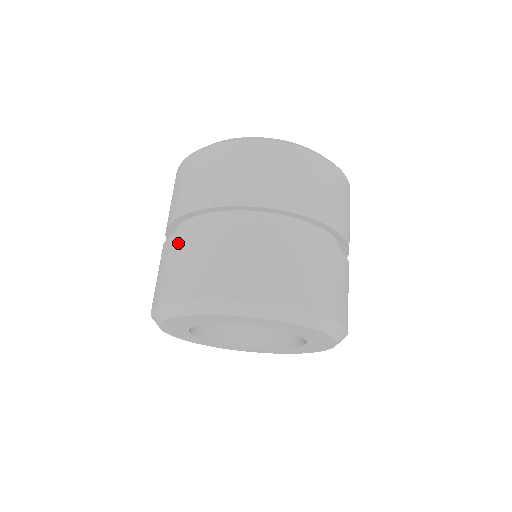
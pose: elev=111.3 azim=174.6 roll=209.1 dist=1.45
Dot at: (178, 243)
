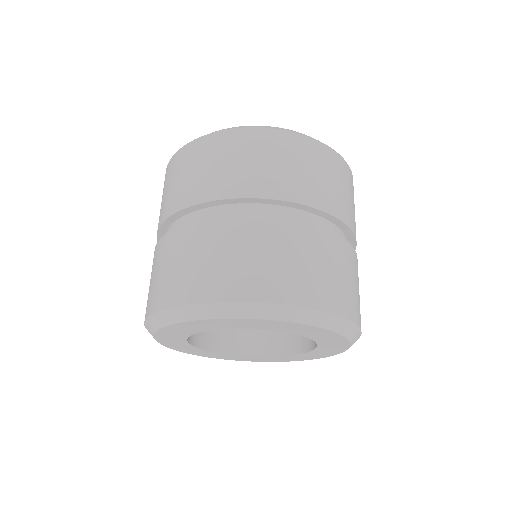
Dot at: (167, 245)
